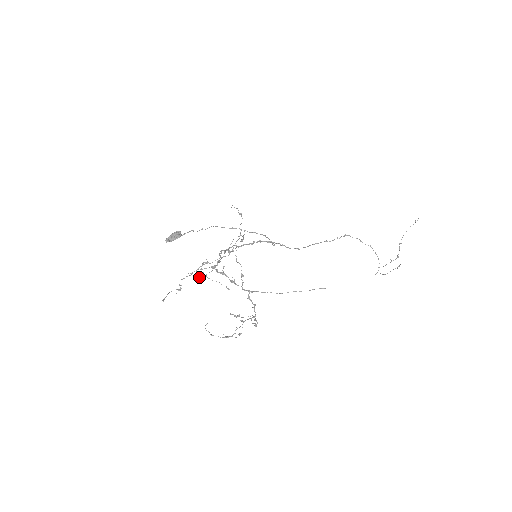
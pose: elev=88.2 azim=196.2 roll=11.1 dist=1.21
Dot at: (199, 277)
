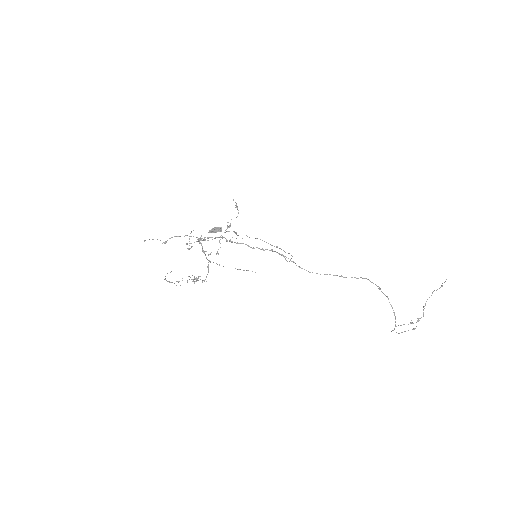
Dot at: occluded
